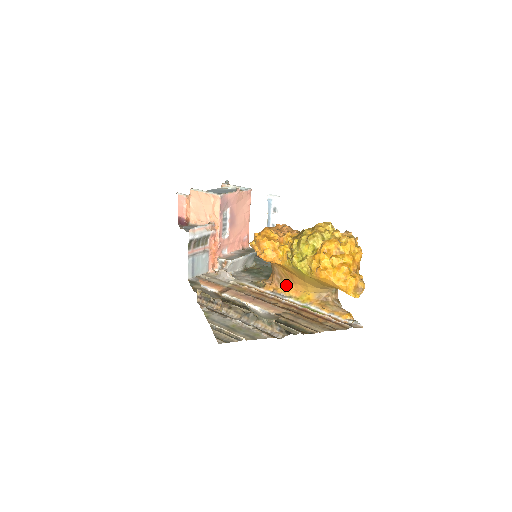
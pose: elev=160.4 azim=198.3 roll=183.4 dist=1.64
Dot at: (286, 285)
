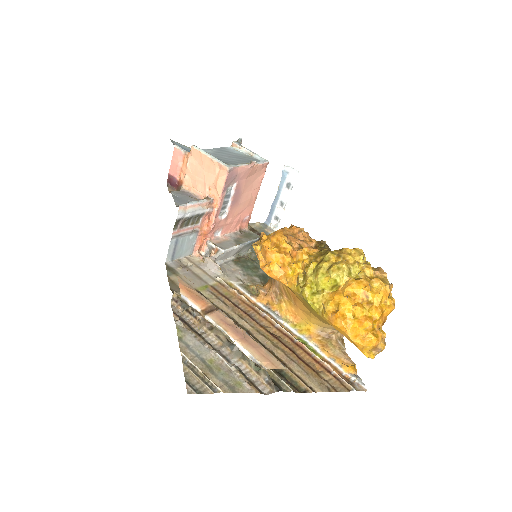
Dot at: (285, 304)
